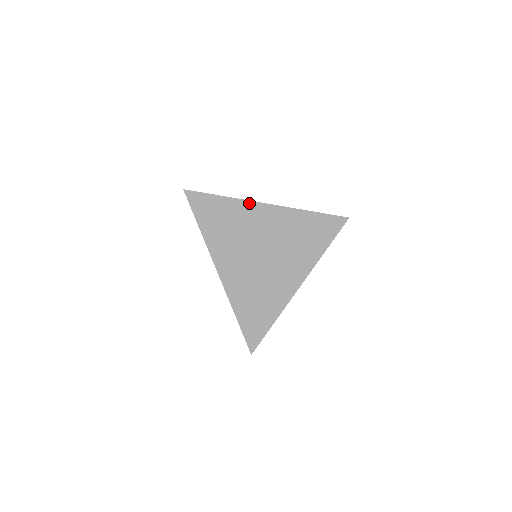
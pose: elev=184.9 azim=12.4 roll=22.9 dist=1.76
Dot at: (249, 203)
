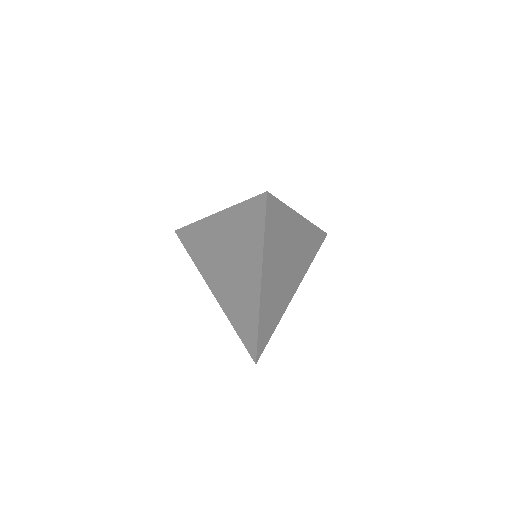
Dot at: (295, 214)
